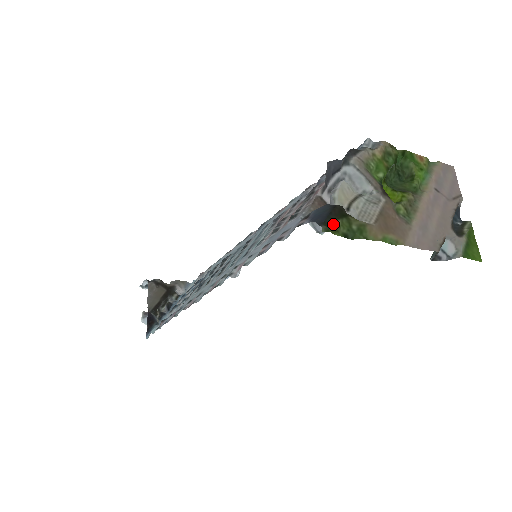
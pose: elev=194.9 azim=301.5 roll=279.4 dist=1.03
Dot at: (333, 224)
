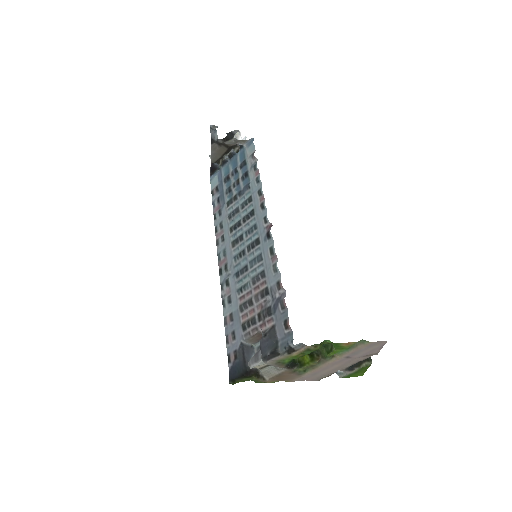
Dot at: (239, 380)
